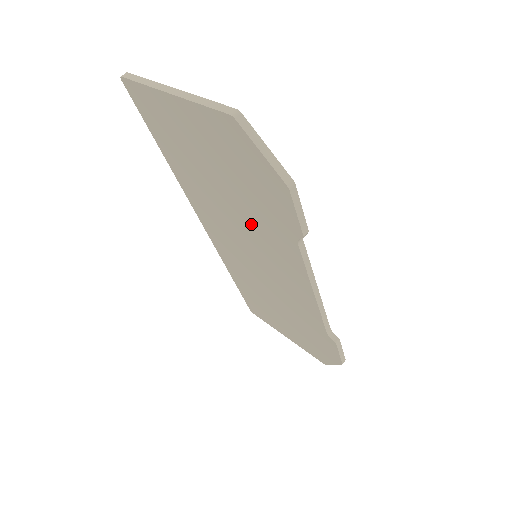
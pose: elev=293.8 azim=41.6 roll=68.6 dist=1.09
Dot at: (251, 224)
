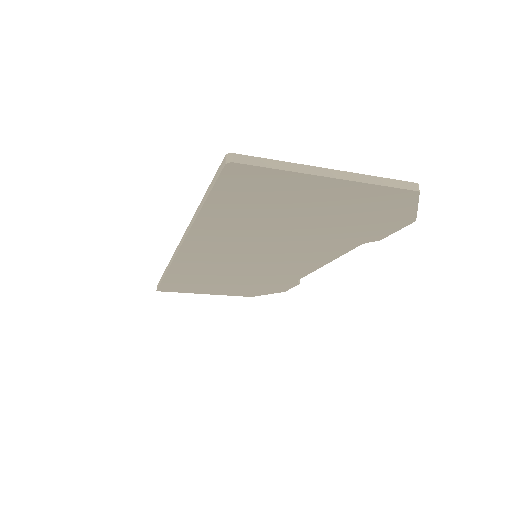
Dot at: (302, 241)
